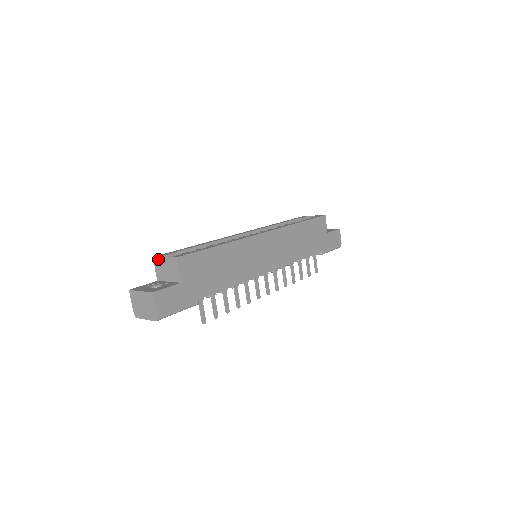
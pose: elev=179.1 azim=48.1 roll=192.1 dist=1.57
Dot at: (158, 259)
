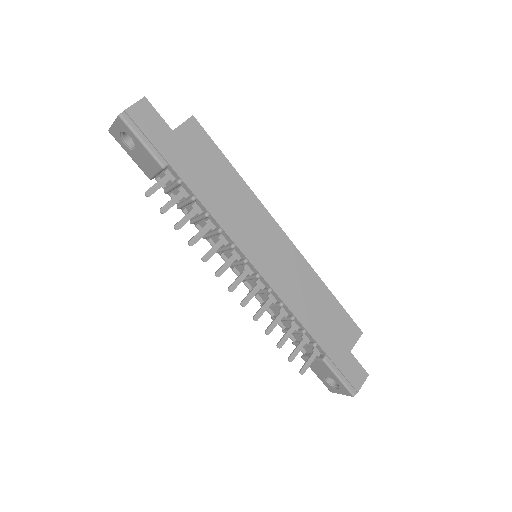
Dot at: occluded
